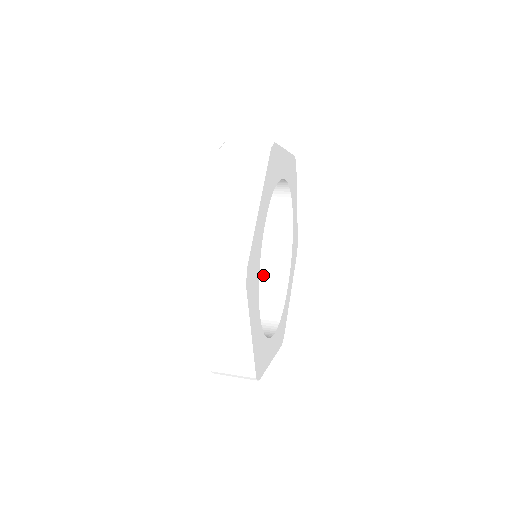
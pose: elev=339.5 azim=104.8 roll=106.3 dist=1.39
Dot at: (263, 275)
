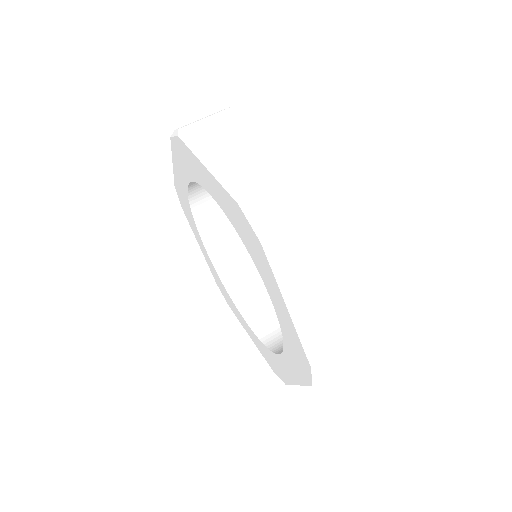
Dot at: (217, 236)
